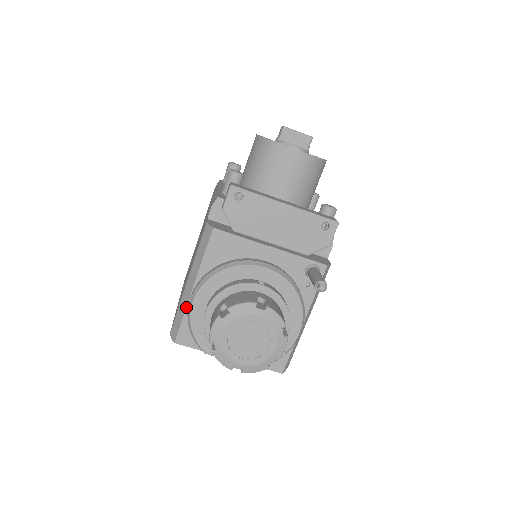
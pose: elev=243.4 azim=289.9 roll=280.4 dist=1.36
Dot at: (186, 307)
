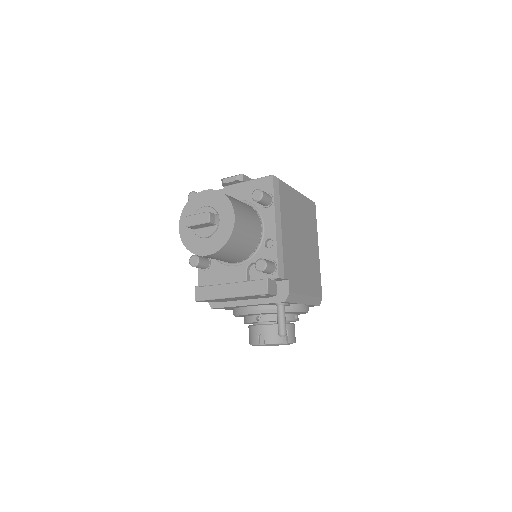
Dot at: occluded
